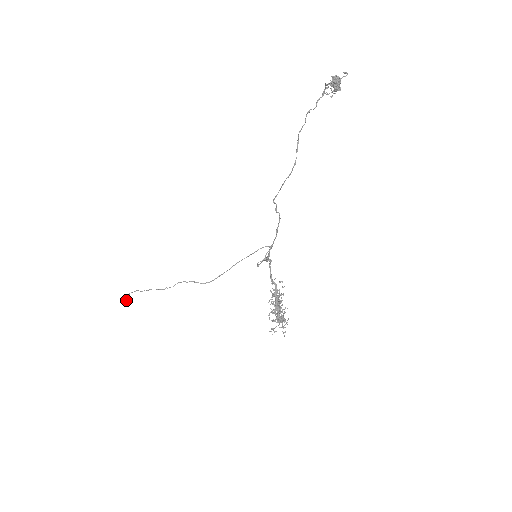
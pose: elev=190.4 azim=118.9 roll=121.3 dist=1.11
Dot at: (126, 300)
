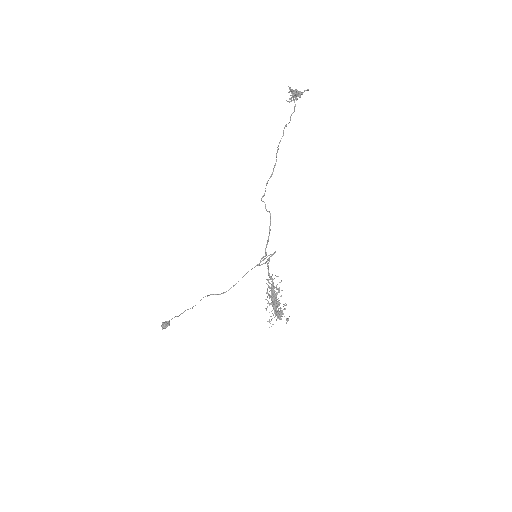
Dot at: (166, 325)
